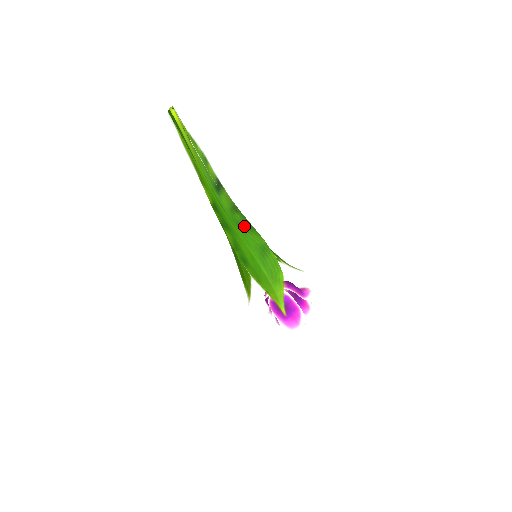
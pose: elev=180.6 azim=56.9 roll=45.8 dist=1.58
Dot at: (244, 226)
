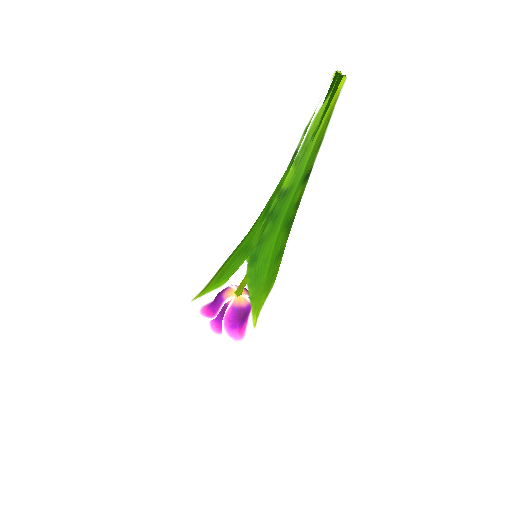
Dot at: (288, 225)
